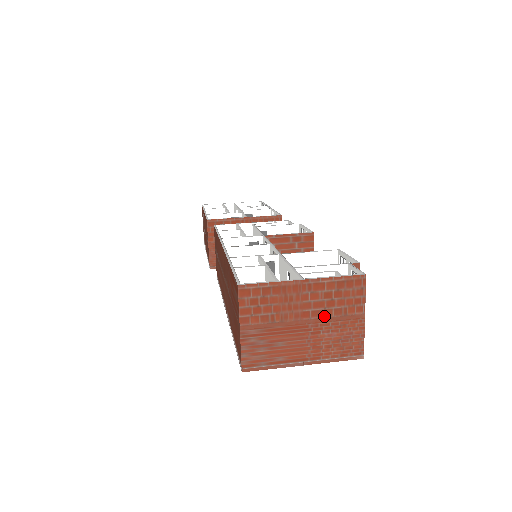
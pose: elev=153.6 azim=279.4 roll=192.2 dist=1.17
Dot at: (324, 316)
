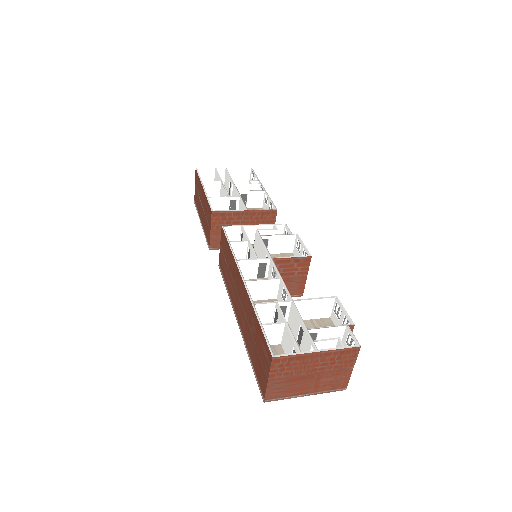
Dot at: (326, 370)
